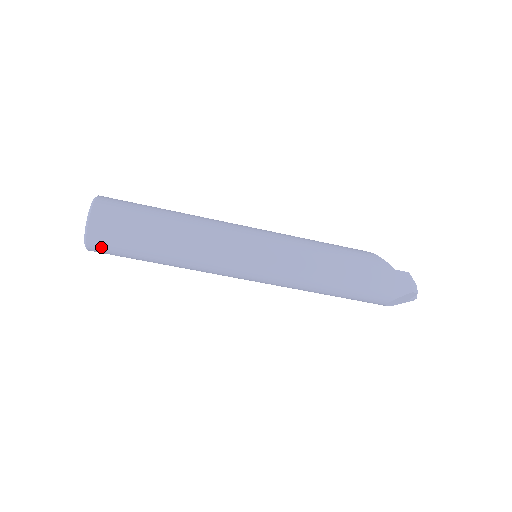
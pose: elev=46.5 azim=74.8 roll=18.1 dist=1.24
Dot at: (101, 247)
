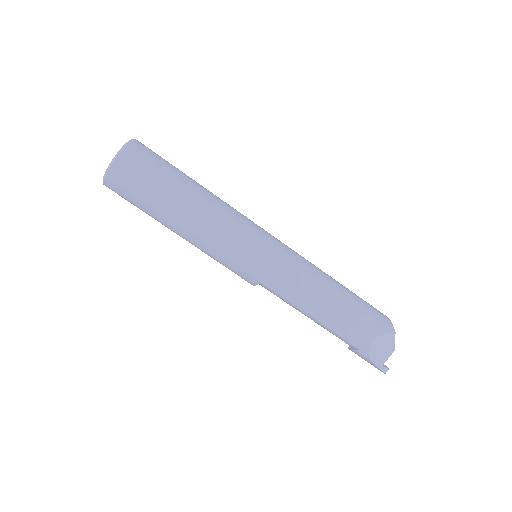
Dot at: (128, 167)
